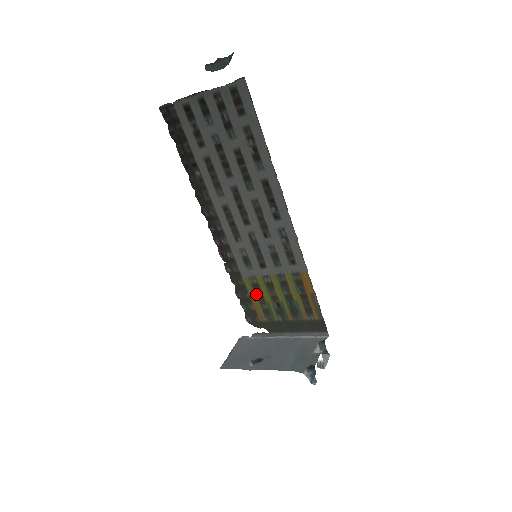
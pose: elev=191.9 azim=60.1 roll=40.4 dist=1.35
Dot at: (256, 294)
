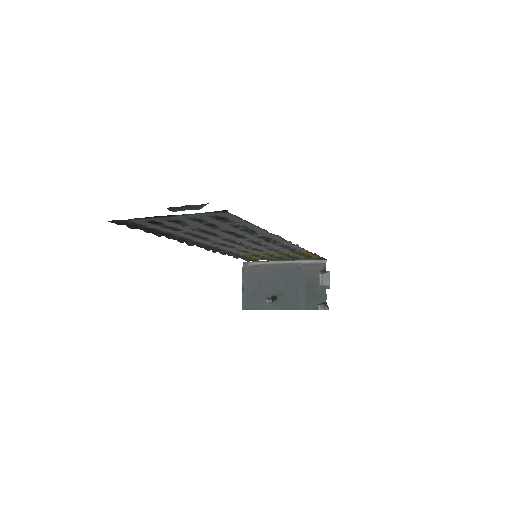
Dot at: (255, 256)
